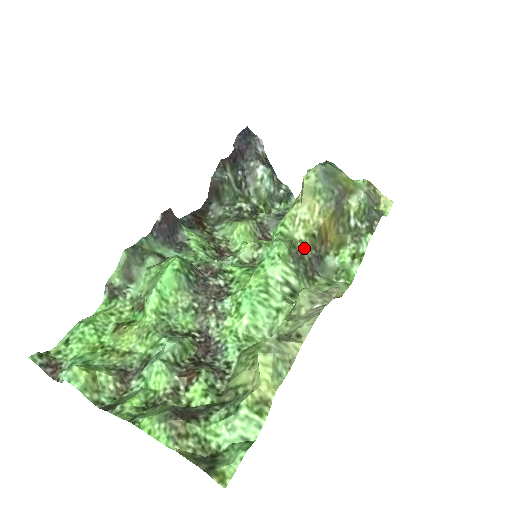
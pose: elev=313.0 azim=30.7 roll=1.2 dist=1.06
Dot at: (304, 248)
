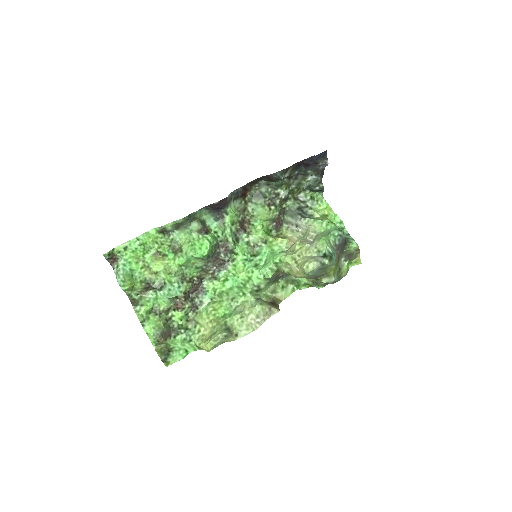
Dot at: (283, 273)
